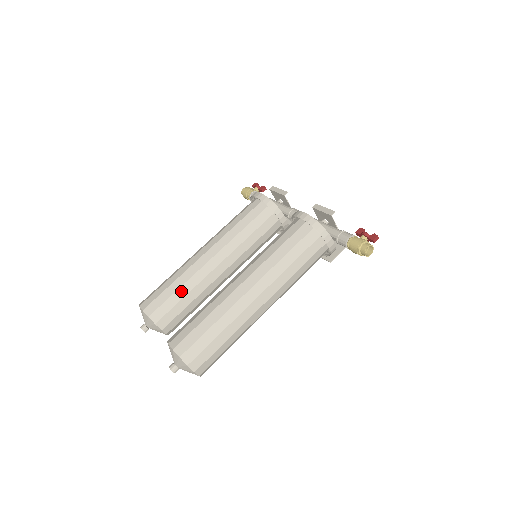
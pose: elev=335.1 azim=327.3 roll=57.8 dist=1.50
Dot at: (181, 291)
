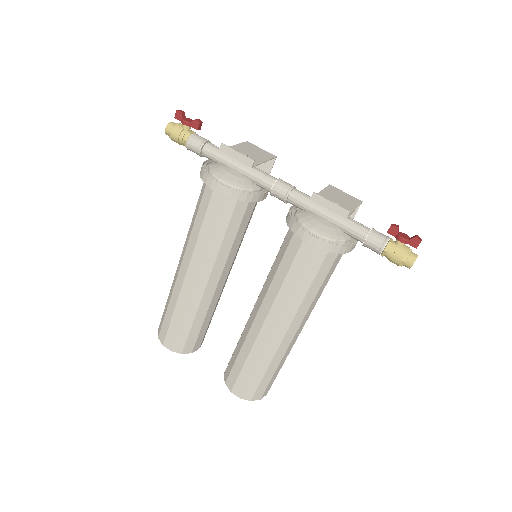
Dot at: (197, 322)
